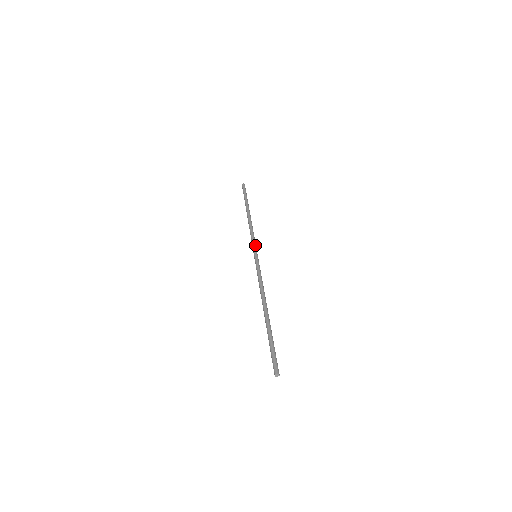
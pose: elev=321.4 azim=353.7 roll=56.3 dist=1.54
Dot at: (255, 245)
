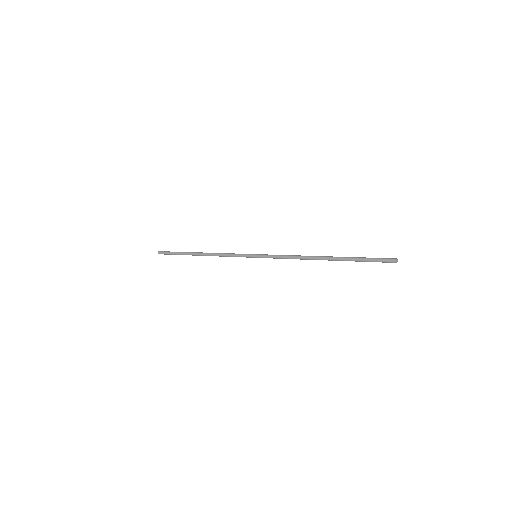
Dot at: (243, 254)
